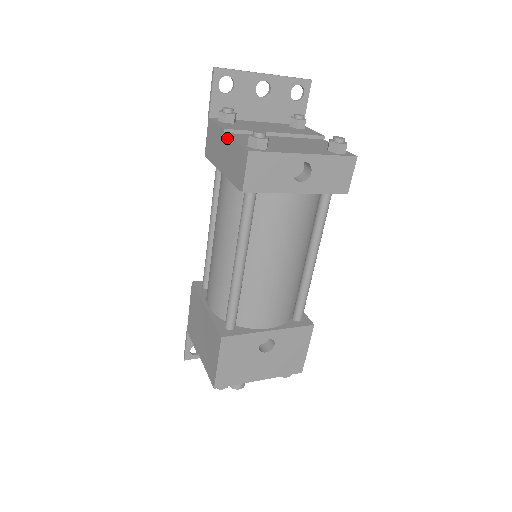
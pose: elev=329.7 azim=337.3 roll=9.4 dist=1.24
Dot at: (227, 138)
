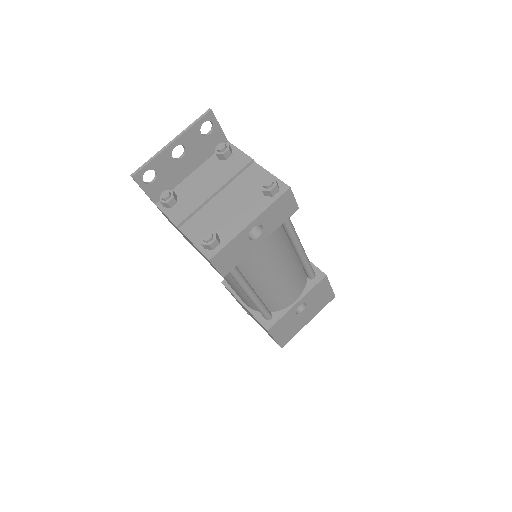
Dot at: (184, 235)
